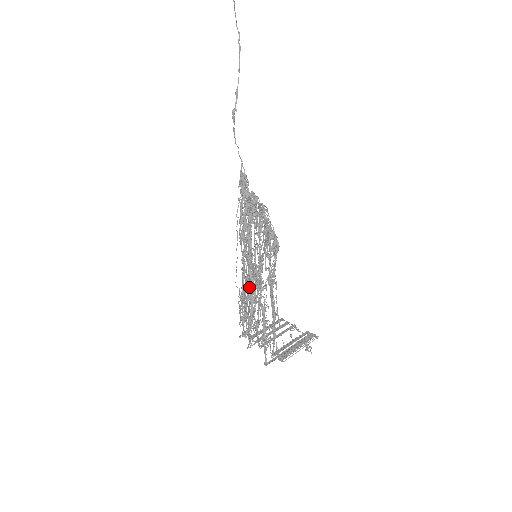
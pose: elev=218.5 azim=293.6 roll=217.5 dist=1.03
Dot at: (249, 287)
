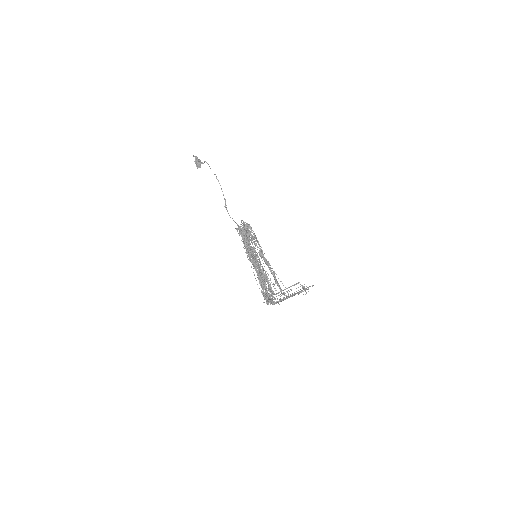
Dot at: occluded
